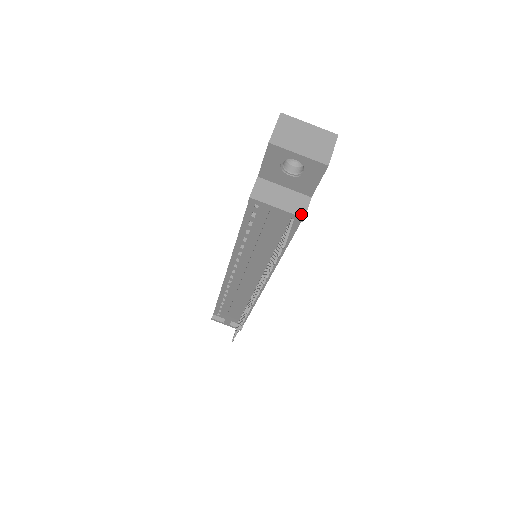
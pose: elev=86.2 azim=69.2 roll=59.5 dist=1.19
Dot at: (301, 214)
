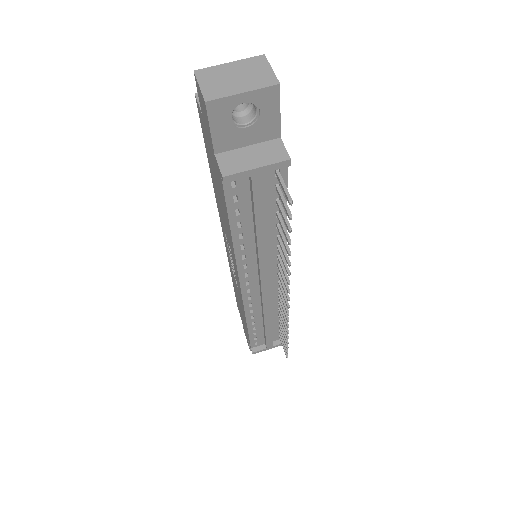
Dot at: (284, 158)
